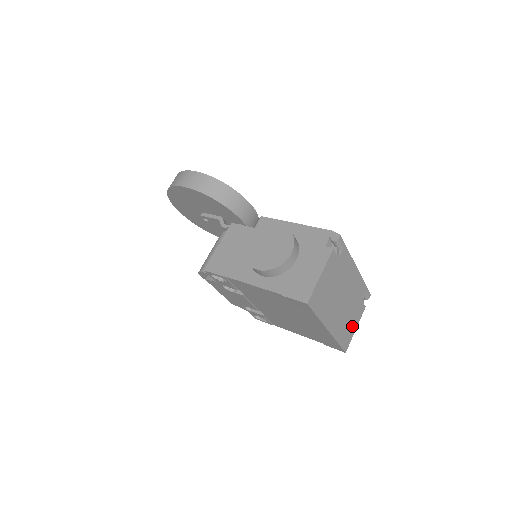
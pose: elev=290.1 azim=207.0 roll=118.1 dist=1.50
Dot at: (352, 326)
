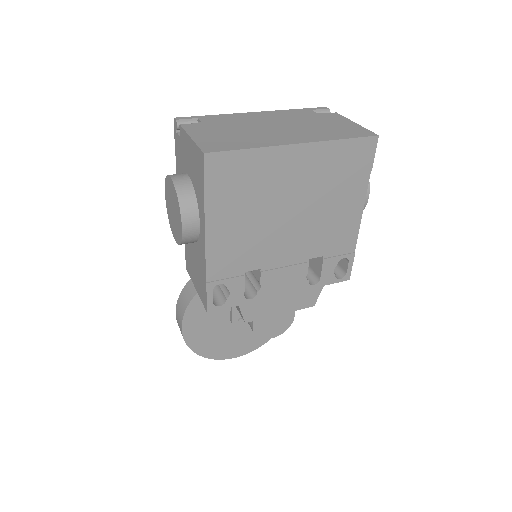
Dot at: (342, 126)
